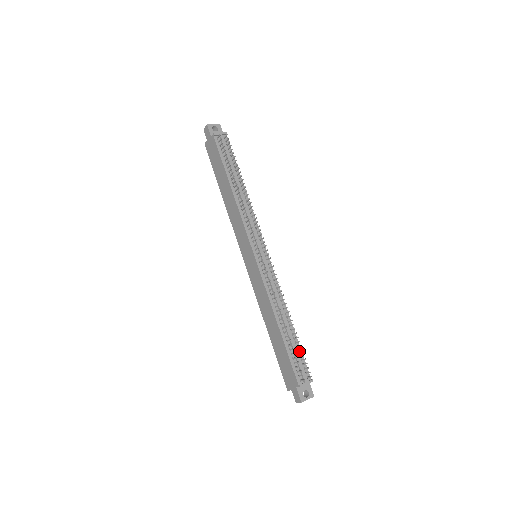
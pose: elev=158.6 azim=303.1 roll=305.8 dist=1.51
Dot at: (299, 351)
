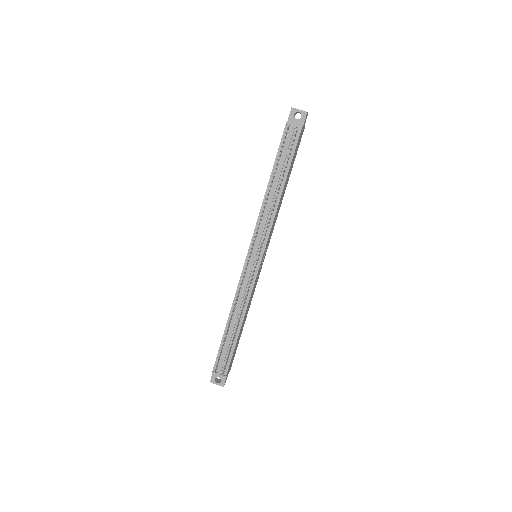
Dot at: (229, 351)
